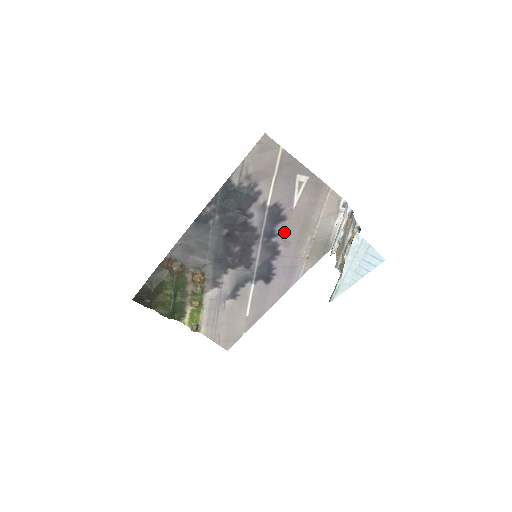
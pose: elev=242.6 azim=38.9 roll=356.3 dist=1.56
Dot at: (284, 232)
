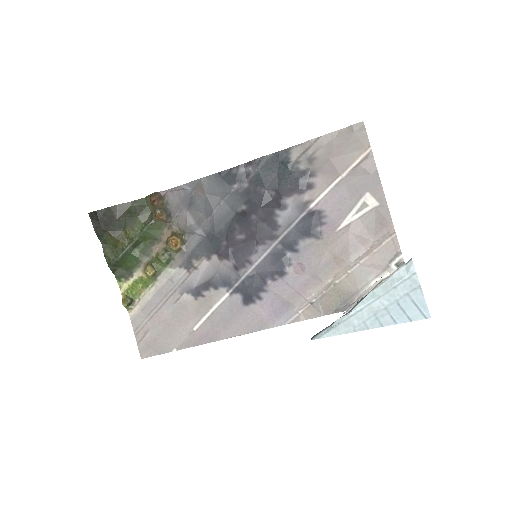
Dot at: (307, 252)
